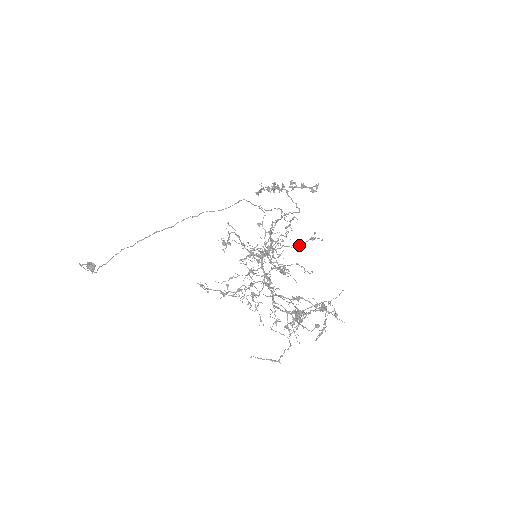
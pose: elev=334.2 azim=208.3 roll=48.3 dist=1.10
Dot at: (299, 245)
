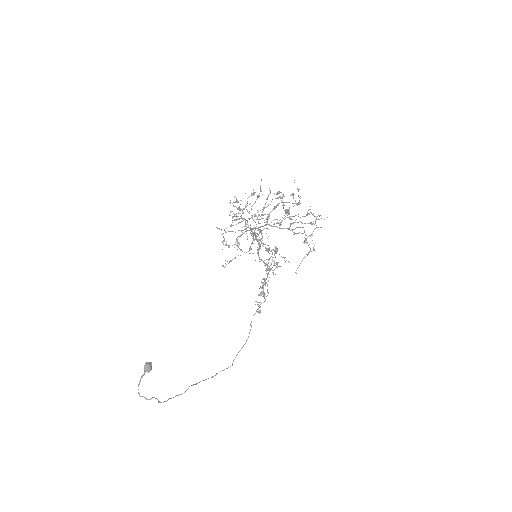
Dot at: (257, 196)
